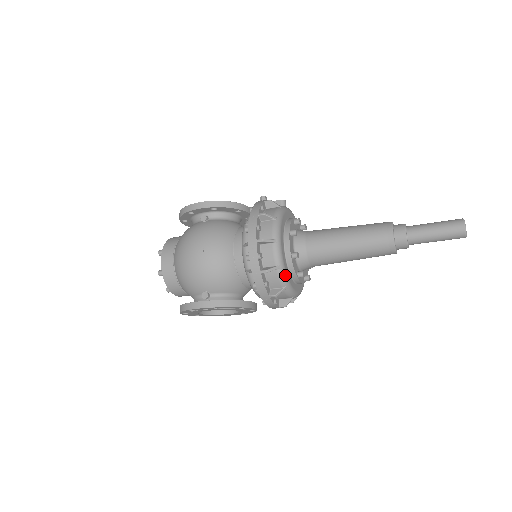
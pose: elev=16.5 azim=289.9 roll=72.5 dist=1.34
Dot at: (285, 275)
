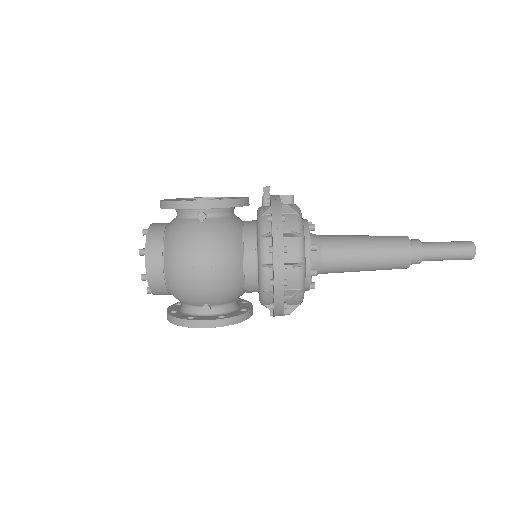
Dot at: occluded
